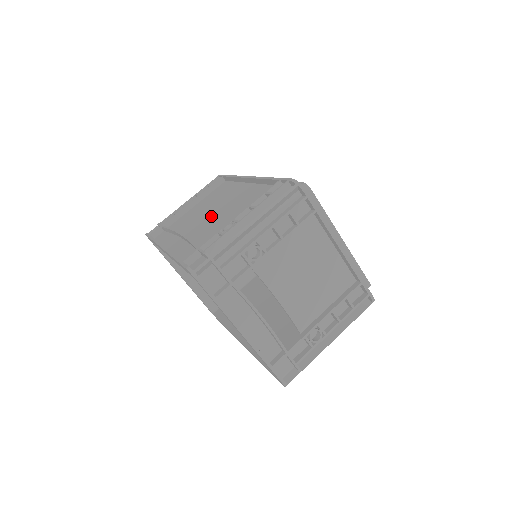
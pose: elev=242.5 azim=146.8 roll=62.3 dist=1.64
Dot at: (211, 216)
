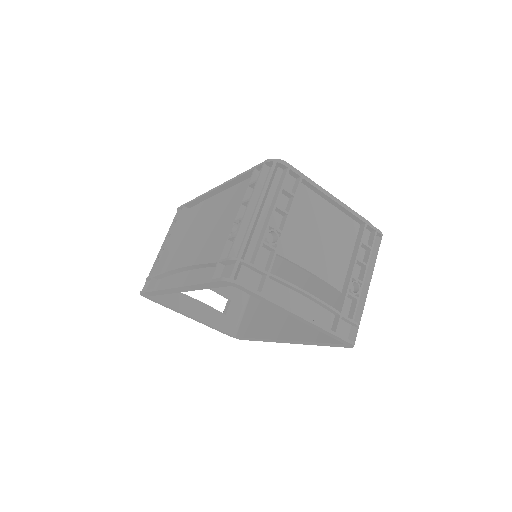
Dot at: (202, 238)
